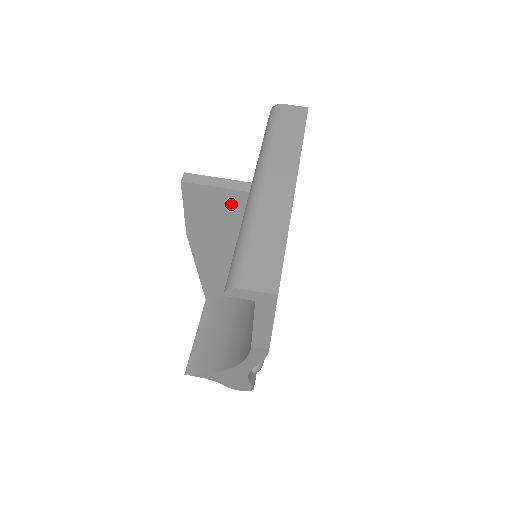
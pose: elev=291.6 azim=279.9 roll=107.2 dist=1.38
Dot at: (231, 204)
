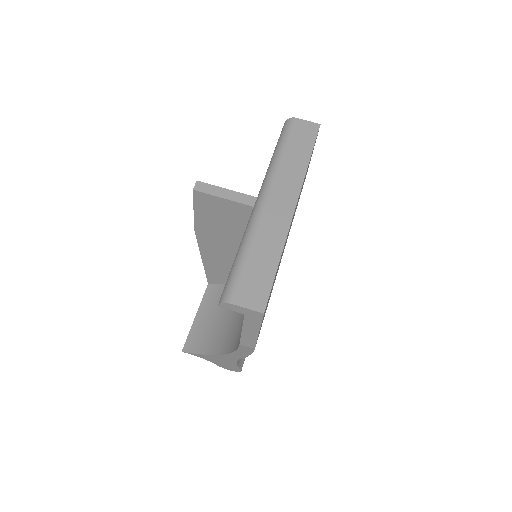
Dot at: (236, 214)
